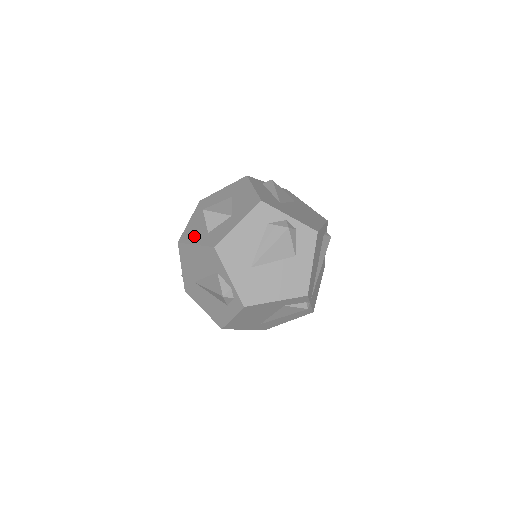
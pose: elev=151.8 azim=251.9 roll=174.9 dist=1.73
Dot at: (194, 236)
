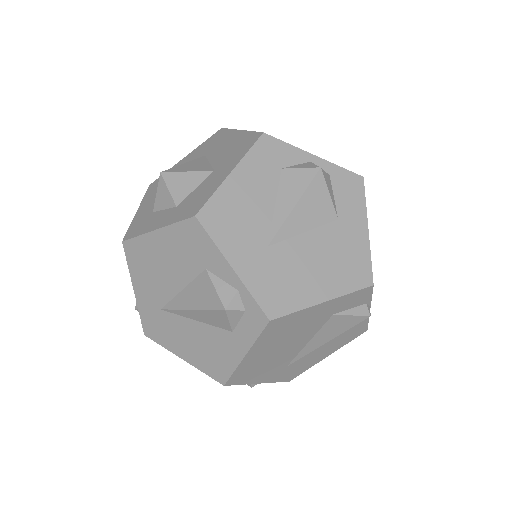
Dot at: (151, 221)
